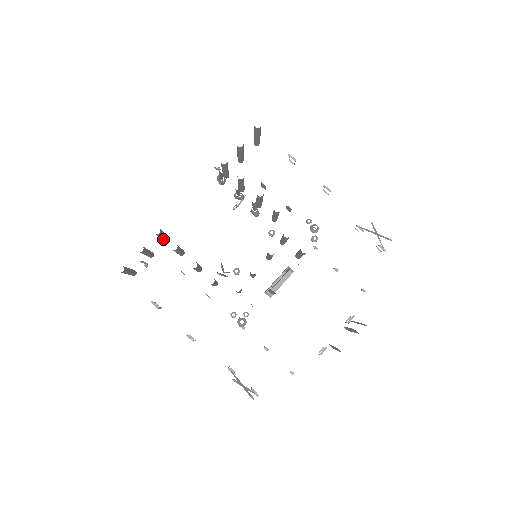
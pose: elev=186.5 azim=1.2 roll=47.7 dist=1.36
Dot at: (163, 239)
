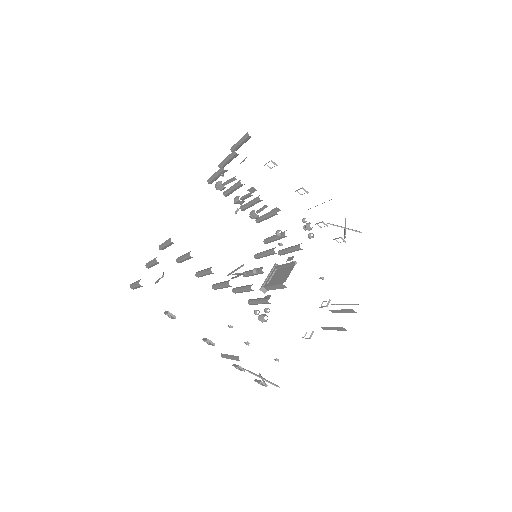
Dot at: occluded
